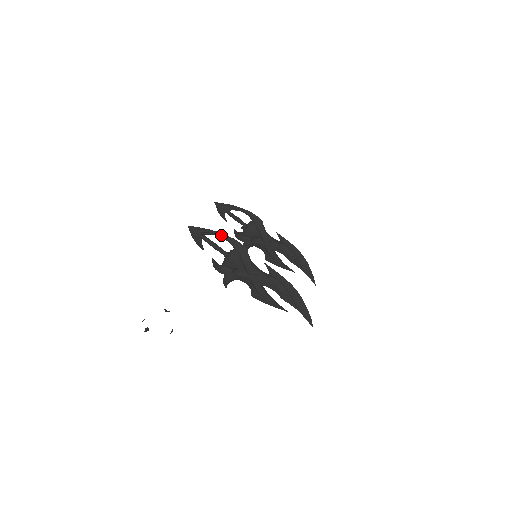
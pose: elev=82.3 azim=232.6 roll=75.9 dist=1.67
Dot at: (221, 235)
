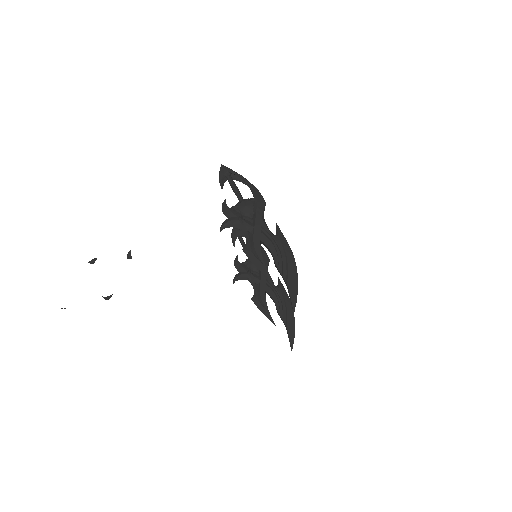
Dot at: (248, 182)
